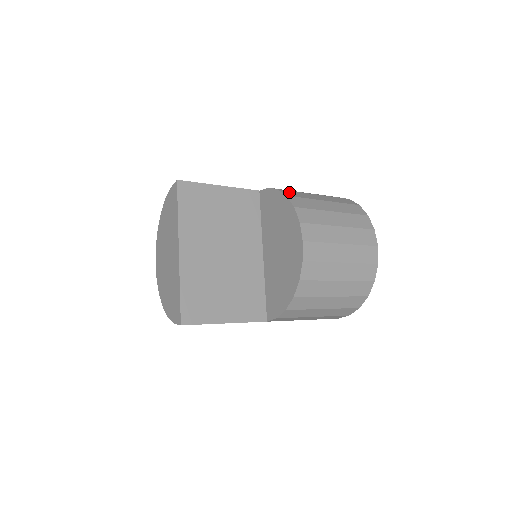
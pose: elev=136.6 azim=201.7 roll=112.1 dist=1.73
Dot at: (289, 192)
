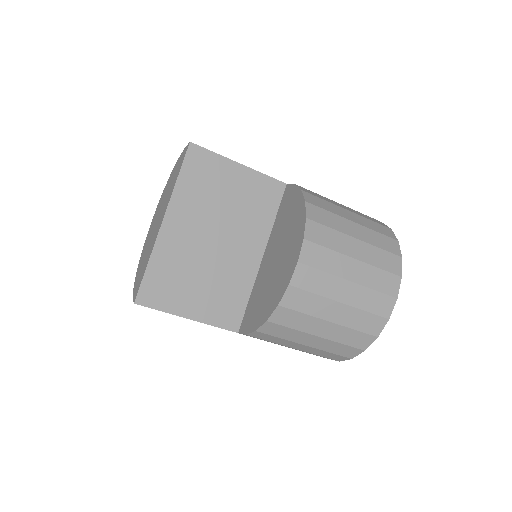
Dot at: (313, 197)
